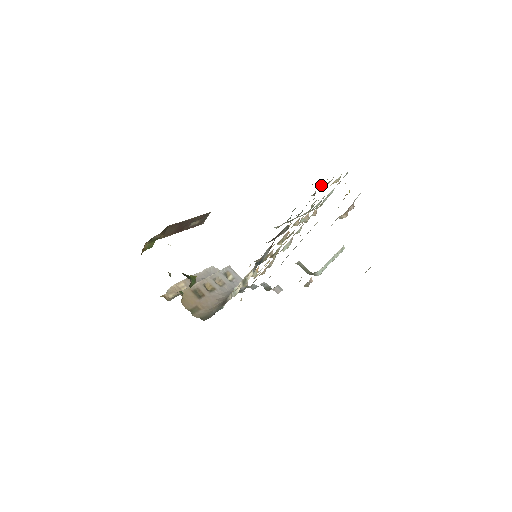
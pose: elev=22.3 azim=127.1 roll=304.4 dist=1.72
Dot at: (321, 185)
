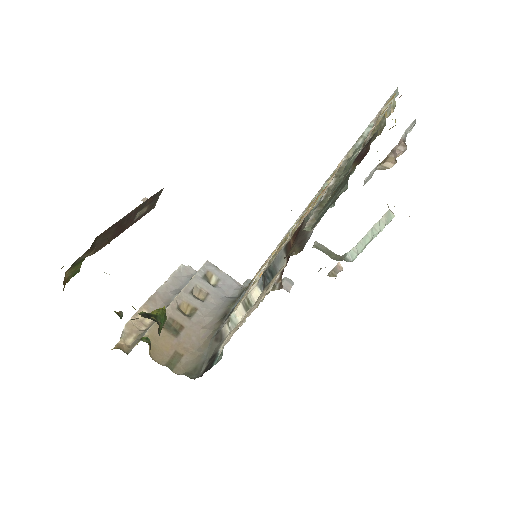
Dot at: (378, 127)
